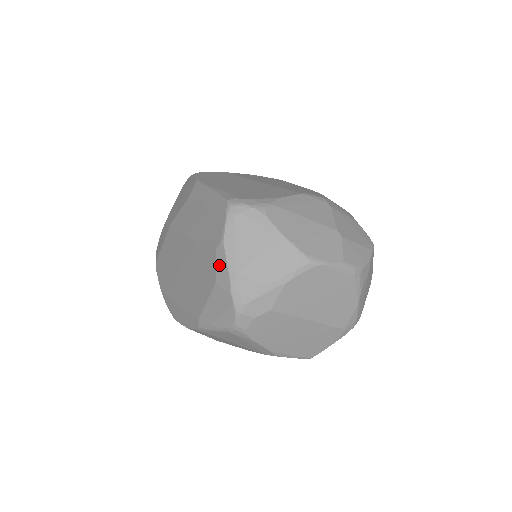
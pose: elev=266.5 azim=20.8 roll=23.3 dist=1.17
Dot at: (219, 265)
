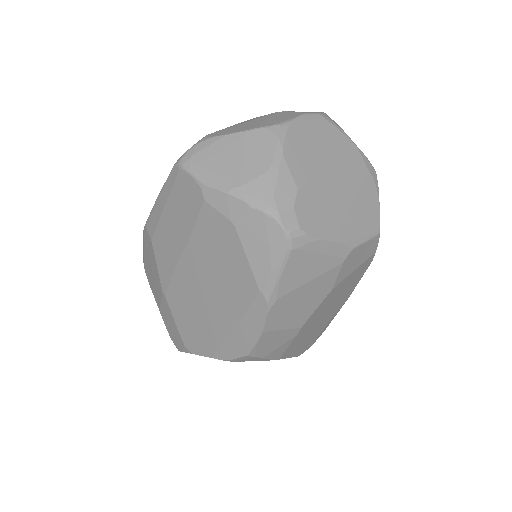
Dot at: (220, 206)
